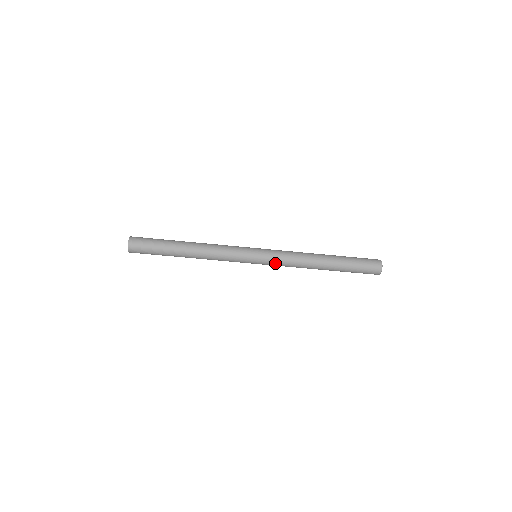
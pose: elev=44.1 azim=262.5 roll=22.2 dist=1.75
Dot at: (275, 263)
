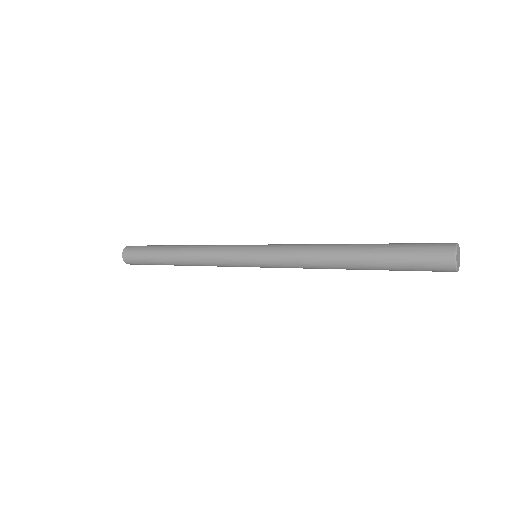
Dot at: occluded
